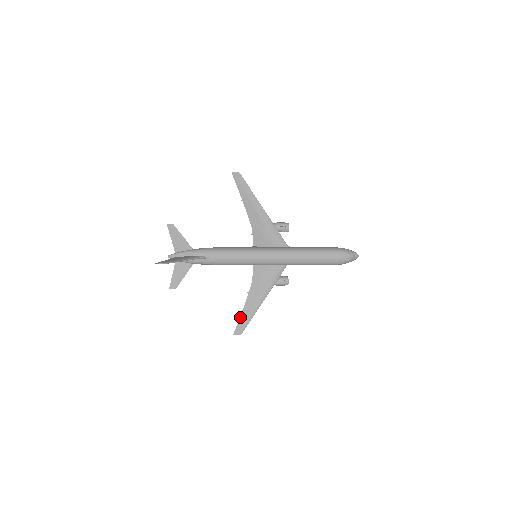
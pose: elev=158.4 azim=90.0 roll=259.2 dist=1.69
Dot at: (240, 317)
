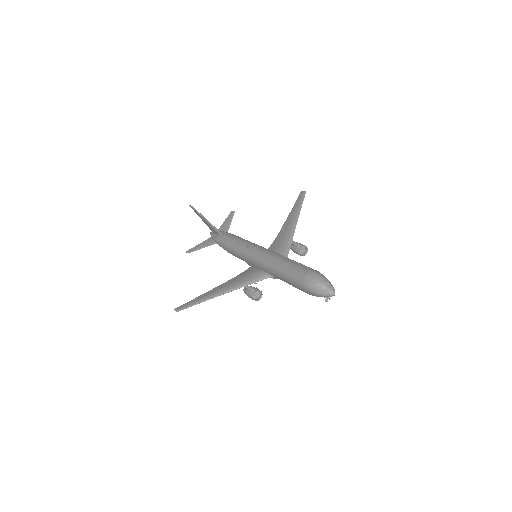
Dot at: (195, 298)
